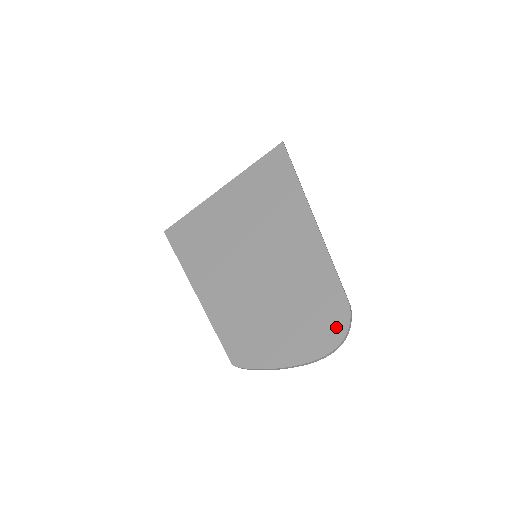
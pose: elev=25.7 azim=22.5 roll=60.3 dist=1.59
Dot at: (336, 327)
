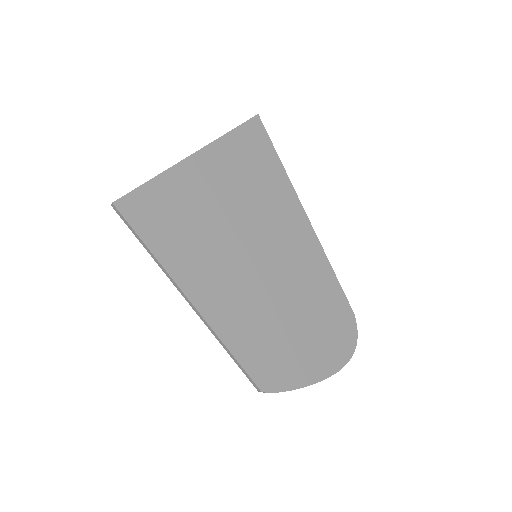
Dot at: (348, 337)
